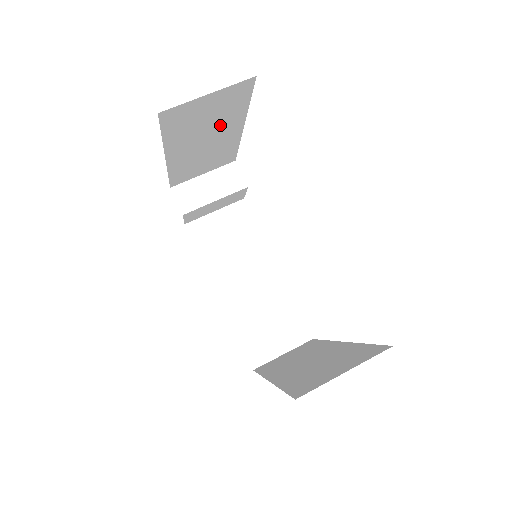
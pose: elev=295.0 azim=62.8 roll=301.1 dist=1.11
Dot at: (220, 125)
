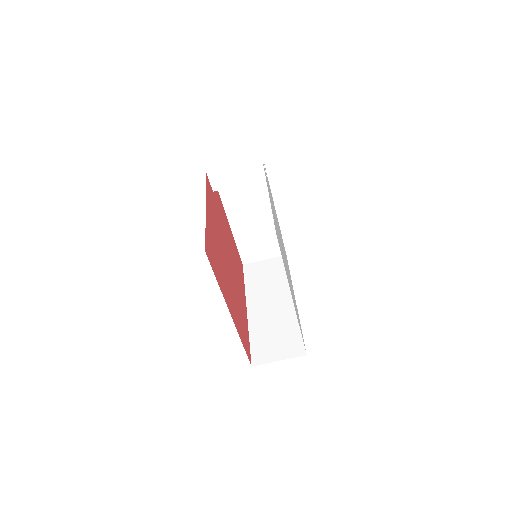
Dot at: occluded
